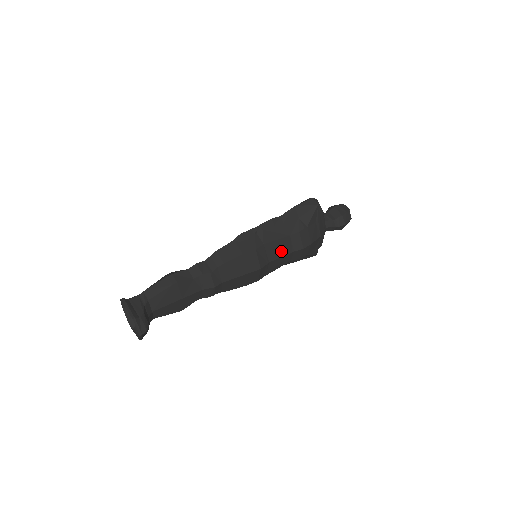
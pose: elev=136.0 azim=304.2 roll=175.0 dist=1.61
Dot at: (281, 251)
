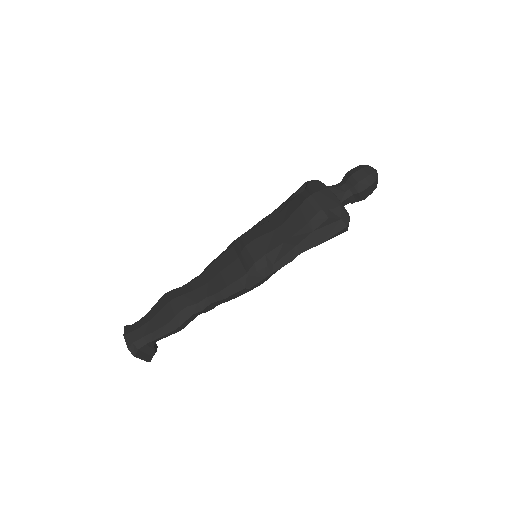
Dot at: occluded
